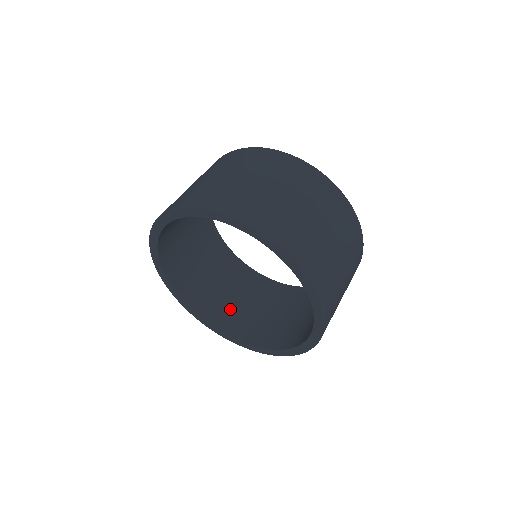
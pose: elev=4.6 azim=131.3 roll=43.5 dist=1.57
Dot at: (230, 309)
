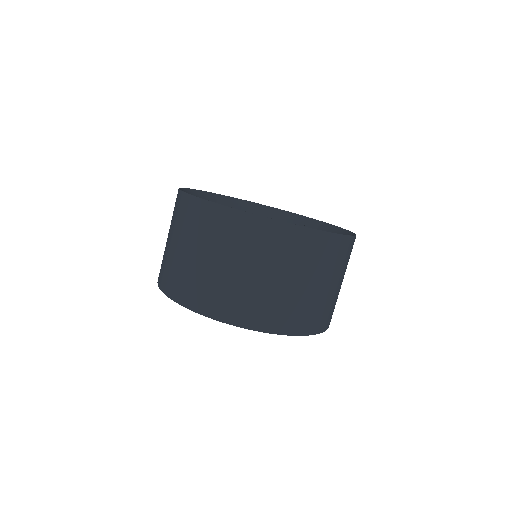
Dot at: occluded
